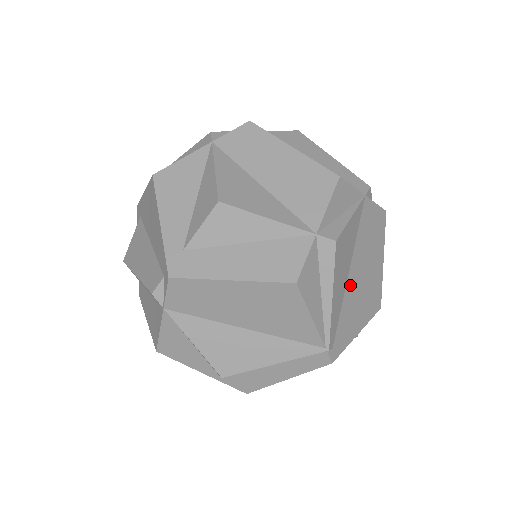
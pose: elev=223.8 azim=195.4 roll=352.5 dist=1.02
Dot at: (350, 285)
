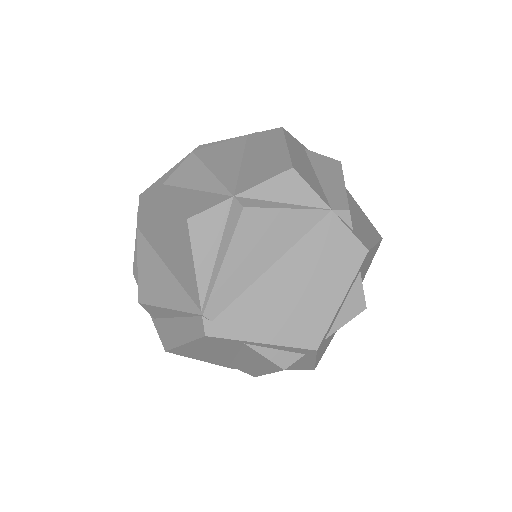
Dot at: (268, 281)
